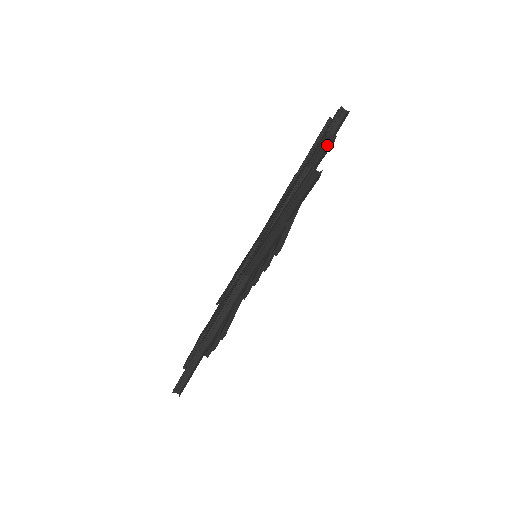
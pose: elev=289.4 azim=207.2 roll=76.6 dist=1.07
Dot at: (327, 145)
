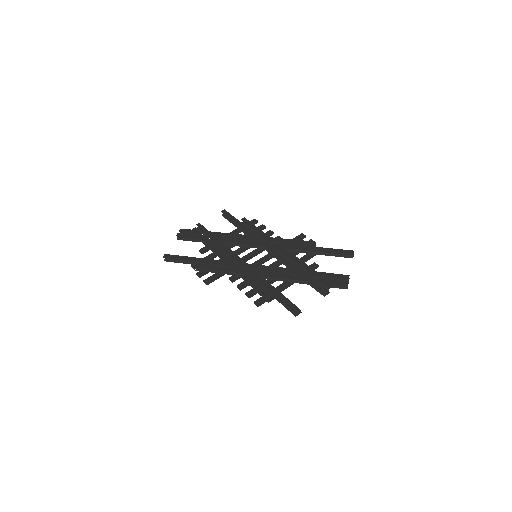
Dot at: (323, 290)
